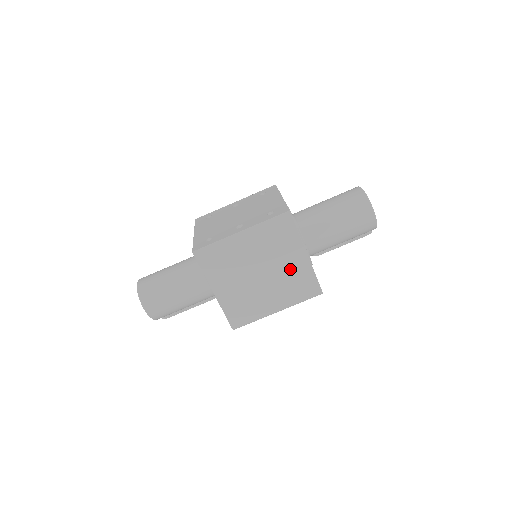
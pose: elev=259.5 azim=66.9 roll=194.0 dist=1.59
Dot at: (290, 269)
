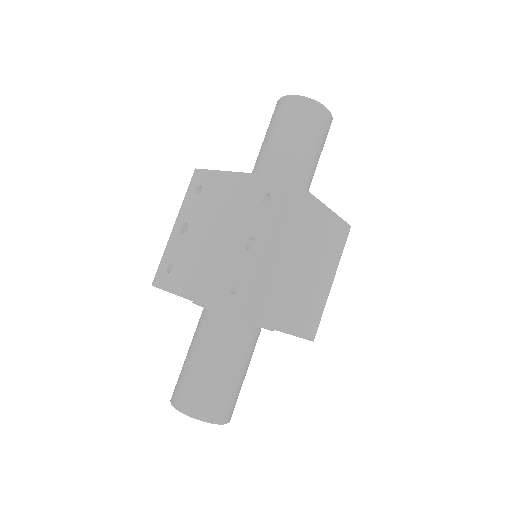
Dot at: (320, 234)
